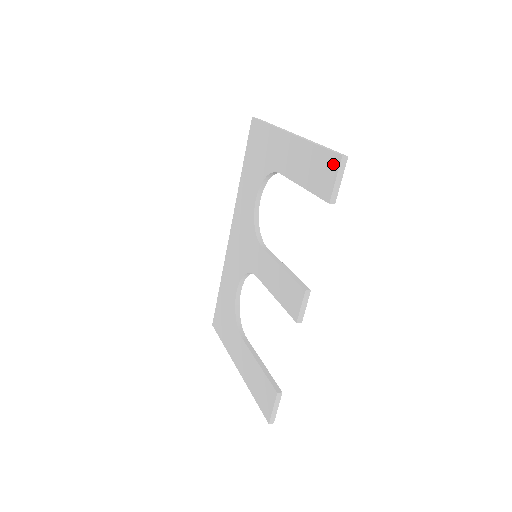
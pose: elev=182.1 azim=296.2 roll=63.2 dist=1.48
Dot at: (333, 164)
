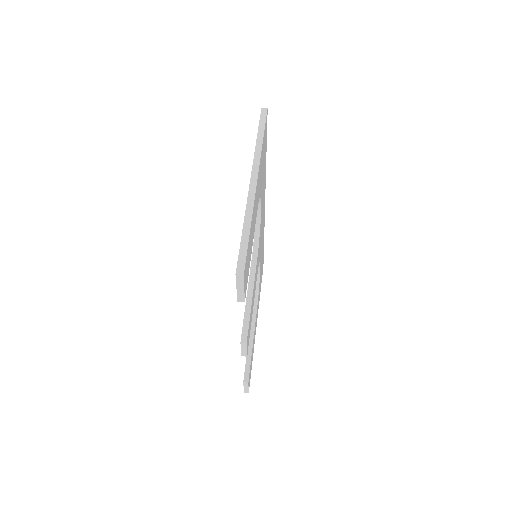
Dot at: occluded
